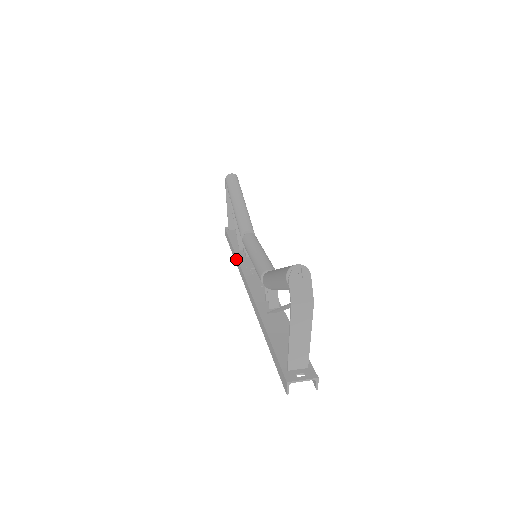
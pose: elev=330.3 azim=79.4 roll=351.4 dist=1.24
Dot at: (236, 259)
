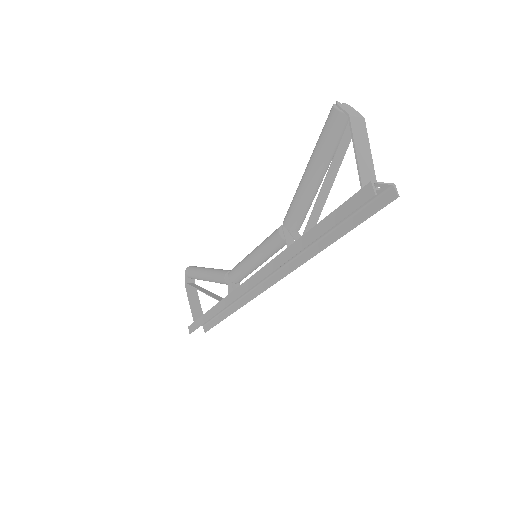
Dot at: (224, 301)
